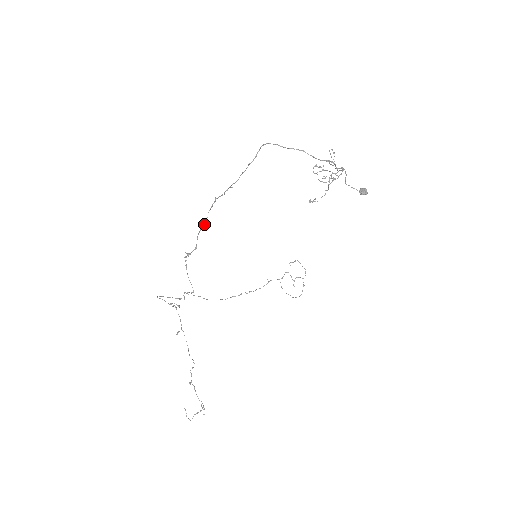
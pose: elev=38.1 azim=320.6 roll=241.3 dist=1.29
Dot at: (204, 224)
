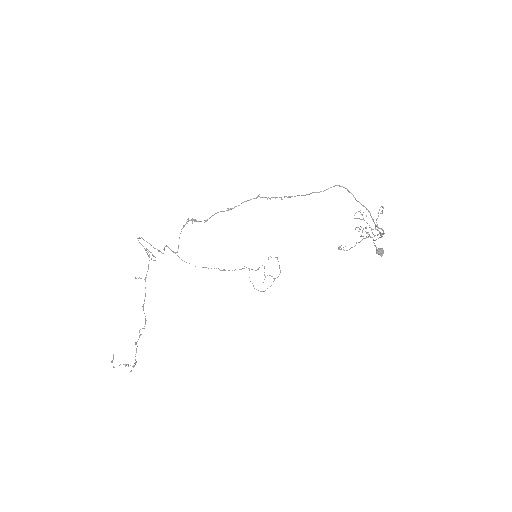
Dot at: (230, 209)
